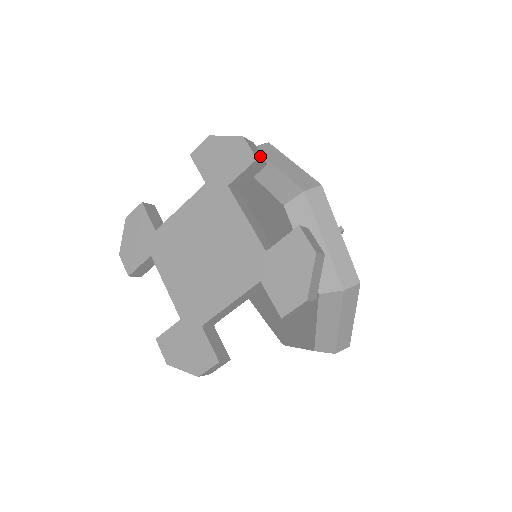
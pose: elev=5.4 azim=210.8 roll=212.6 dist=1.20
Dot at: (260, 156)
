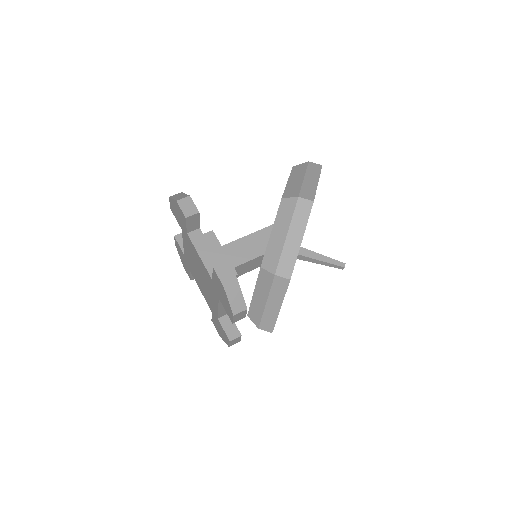
Dot at: (242, 317)
